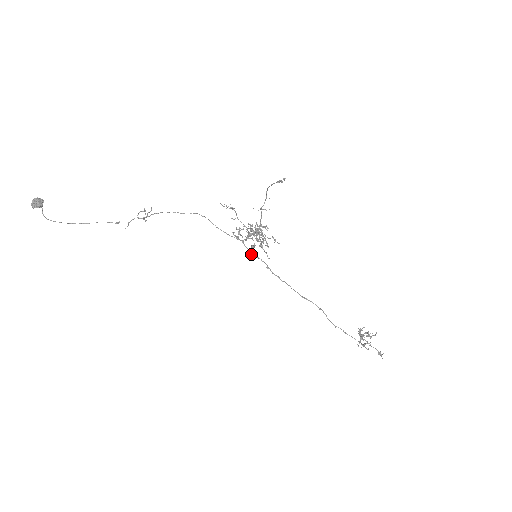
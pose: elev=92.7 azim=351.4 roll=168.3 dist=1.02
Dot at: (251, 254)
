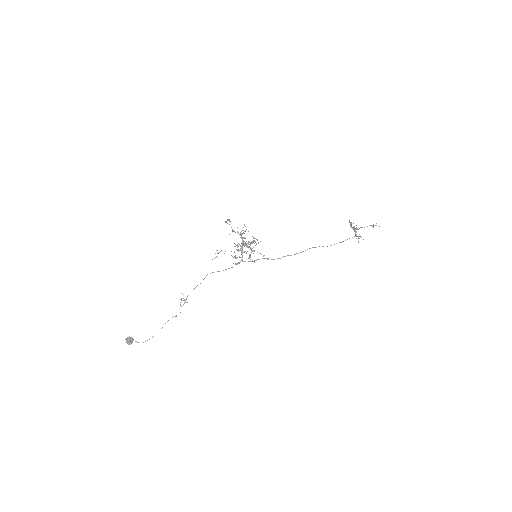
Dot at: occluded
